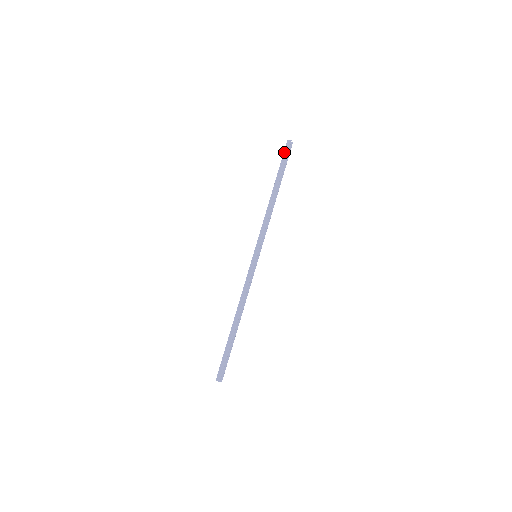
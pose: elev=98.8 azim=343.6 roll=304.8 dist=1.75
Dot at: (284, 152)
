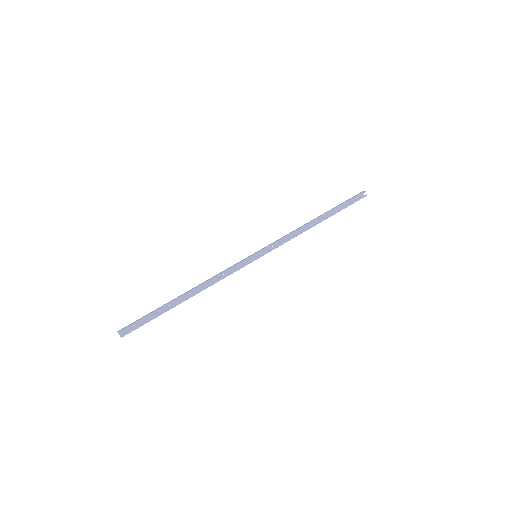
Dot at: occluded
